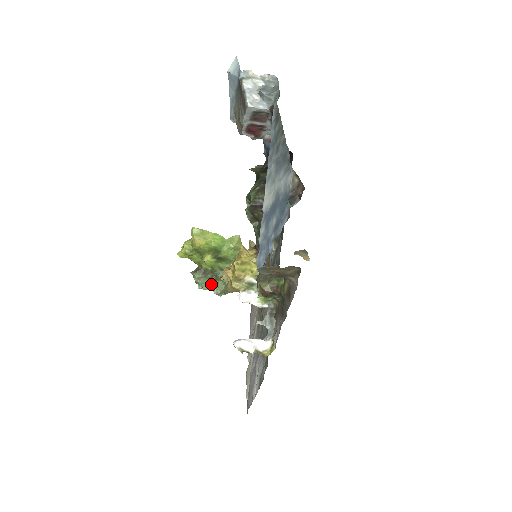
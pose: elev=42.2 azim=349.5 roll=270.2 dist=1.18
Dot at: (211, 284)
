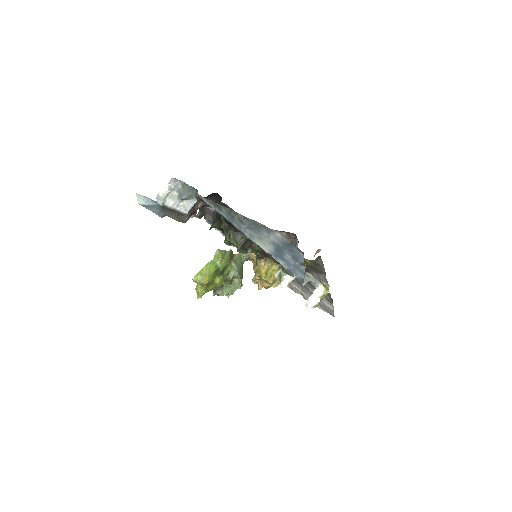
Dot at: (232, 287)
